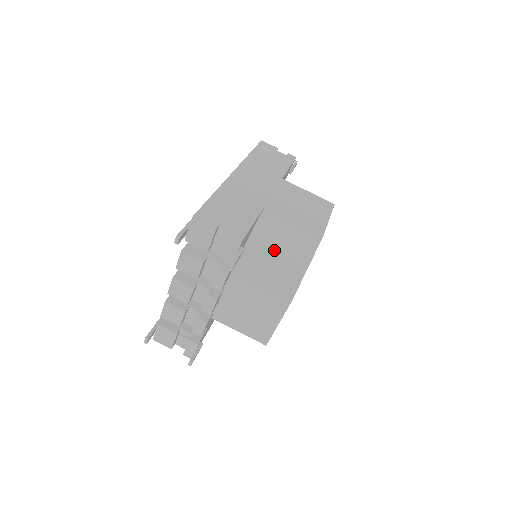
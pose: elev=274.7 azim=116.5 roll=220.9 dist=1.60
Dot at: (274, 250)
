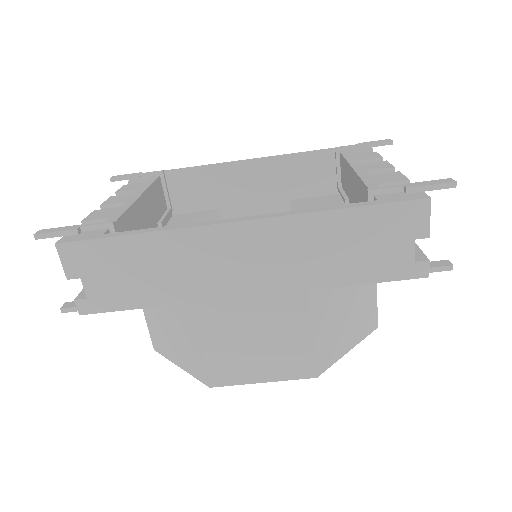
Dot at: (169, 324)
